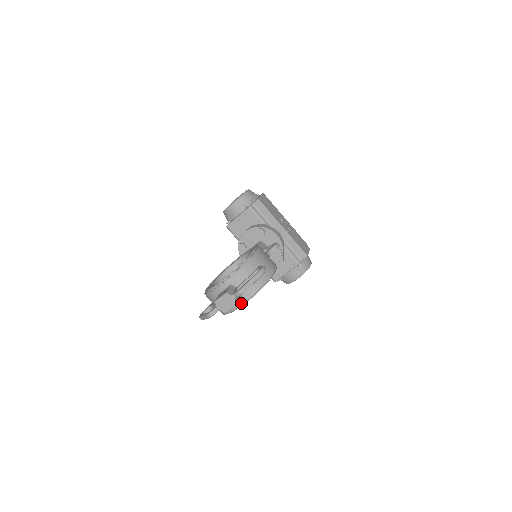
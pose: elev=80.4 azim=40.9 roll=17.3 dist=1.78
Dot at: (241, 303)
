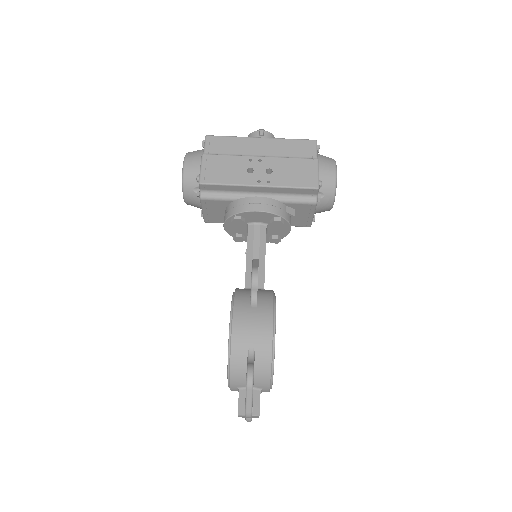
Dot at: (267, 391)
